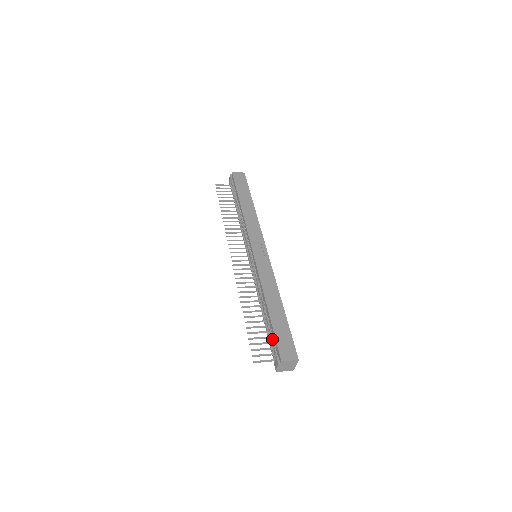
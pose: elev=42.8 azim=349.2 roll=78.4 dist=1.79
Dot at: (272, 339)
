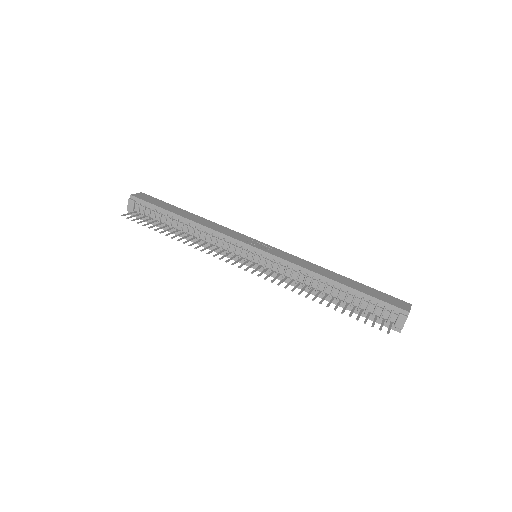
Dot at: (374, 305)
